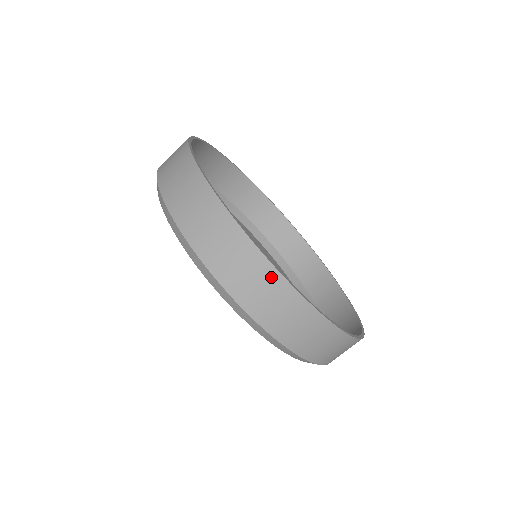
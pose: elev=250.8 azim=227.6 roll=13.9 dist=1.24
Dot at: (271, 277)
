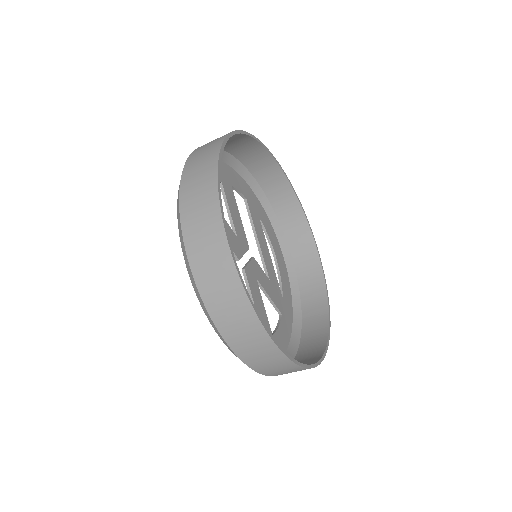
Dot at: (251, 320)
